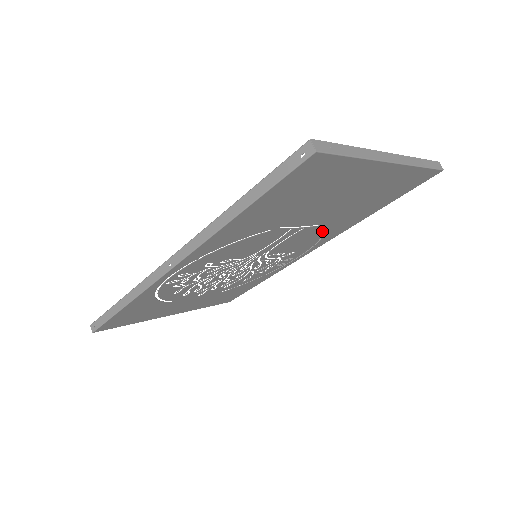
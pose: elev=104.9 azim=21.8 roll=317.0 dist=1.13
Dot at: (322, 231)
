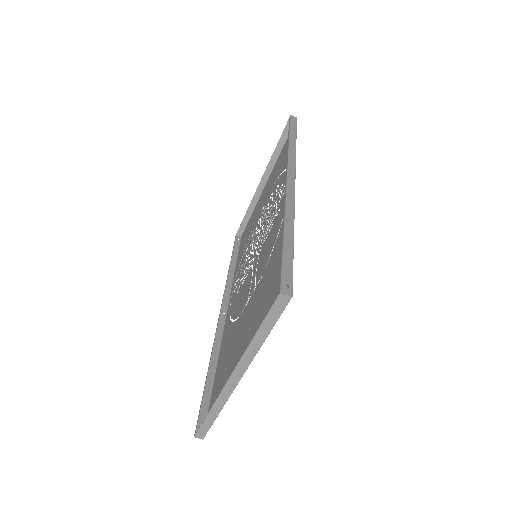
Dot at: occluded
